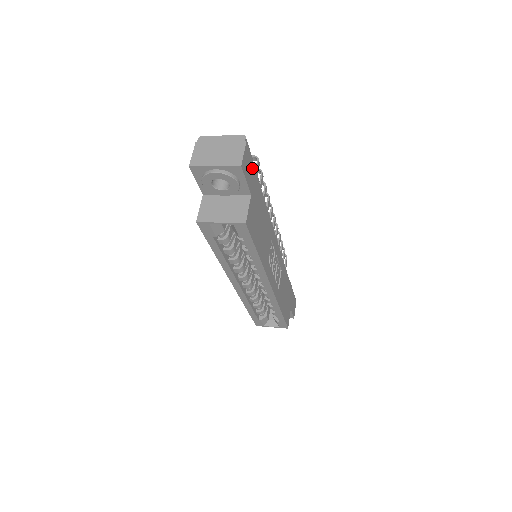
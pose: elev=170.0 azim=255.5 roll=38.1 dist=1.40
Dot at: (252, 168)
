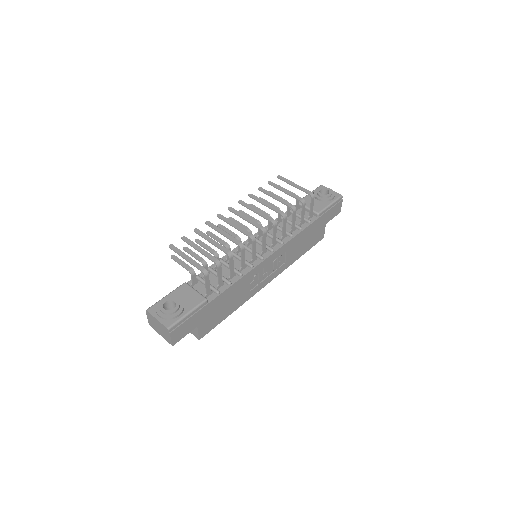
Dot at: (188, 322)
